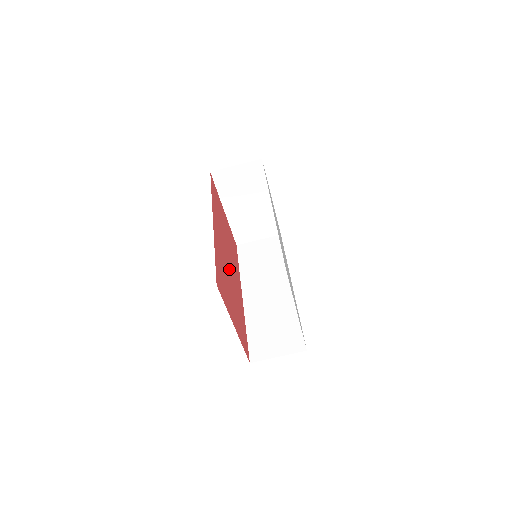
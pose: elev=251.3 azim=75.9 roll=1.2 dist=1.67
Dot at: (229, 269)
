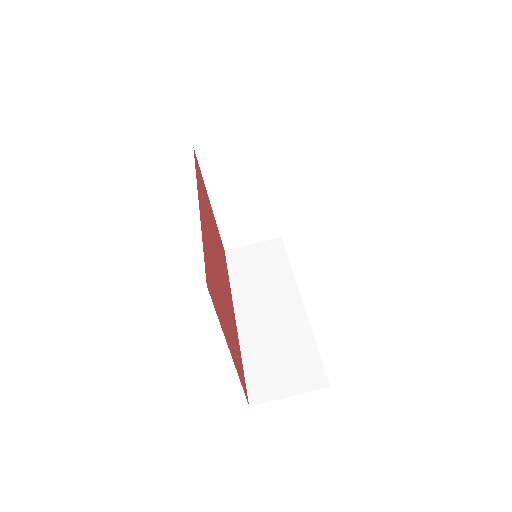
Dot at: (219, 273)
